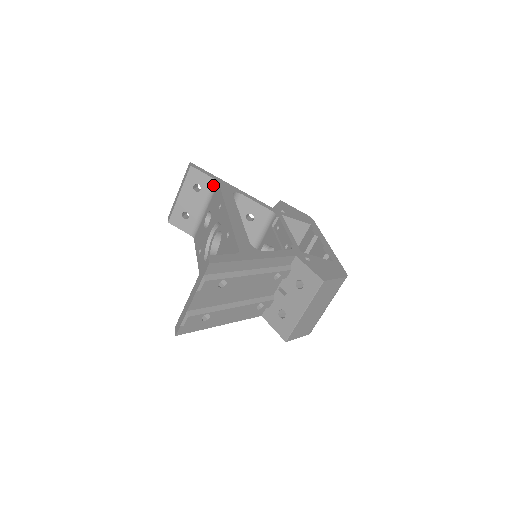
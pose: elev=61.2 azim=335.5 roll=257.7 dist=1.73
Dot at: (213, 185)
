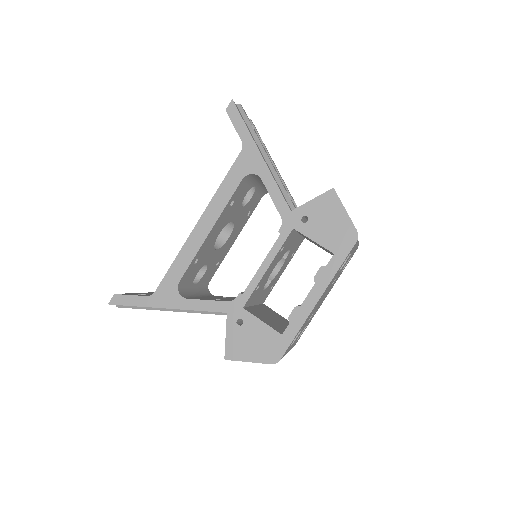
Dot at: occluded
